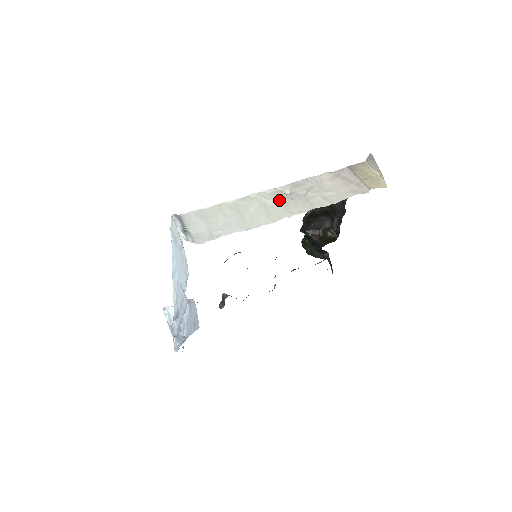
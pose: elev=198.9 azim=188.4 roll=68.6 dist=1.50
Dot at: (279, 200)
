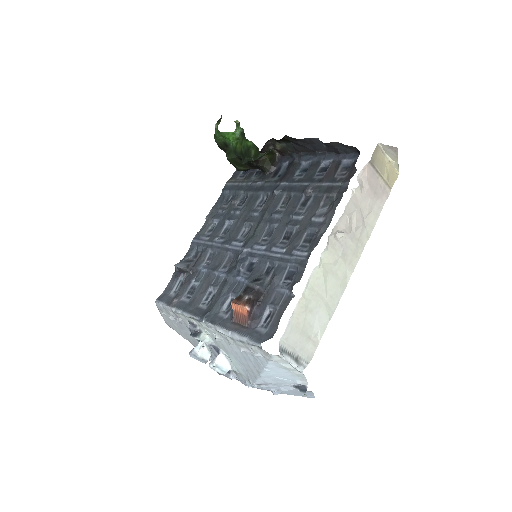
Dot at: (339, 256)
